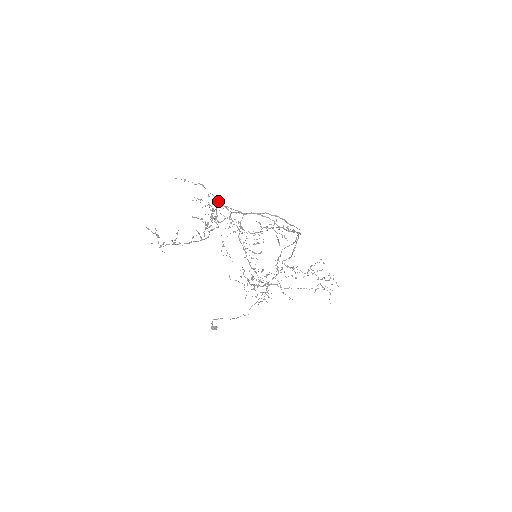
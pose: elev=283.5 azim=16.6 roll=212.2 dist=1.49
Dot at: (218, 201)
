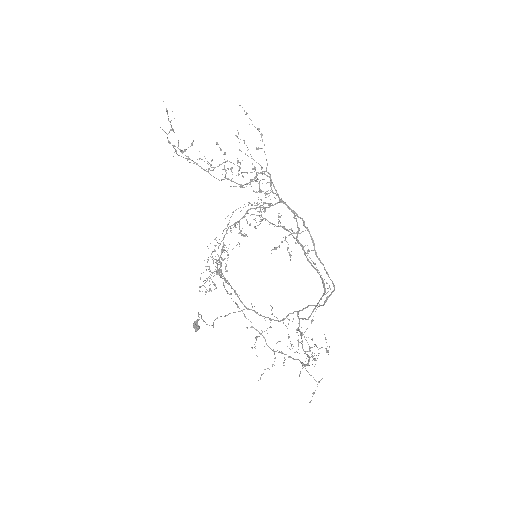
Dot at: occluded
